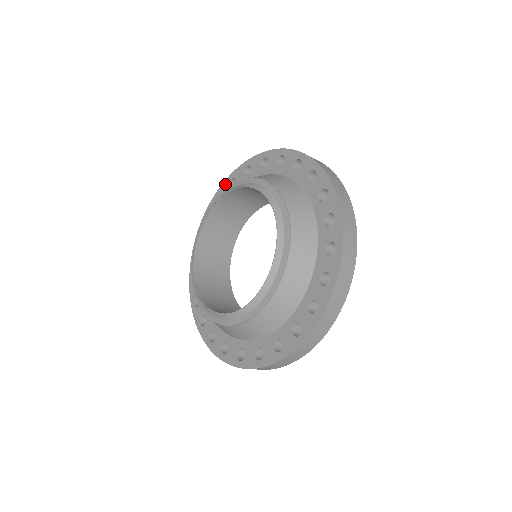
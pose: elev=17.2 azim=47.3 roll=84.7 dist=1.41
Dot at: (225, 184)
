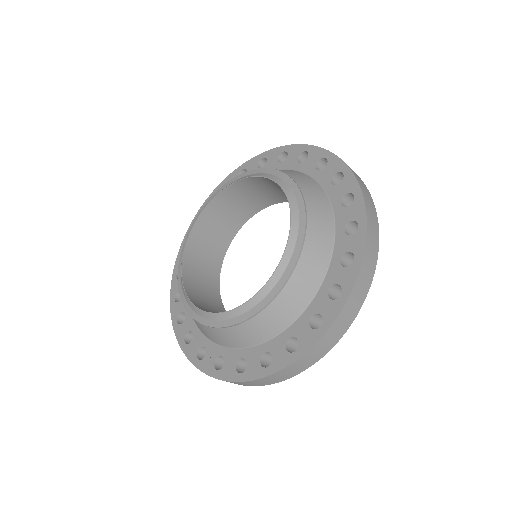
Dot at: (276, 151)
